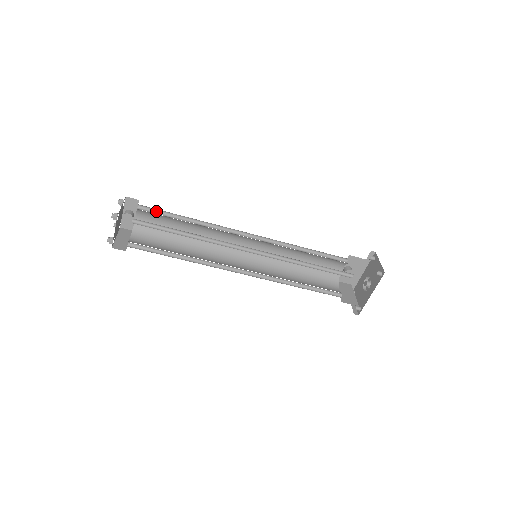
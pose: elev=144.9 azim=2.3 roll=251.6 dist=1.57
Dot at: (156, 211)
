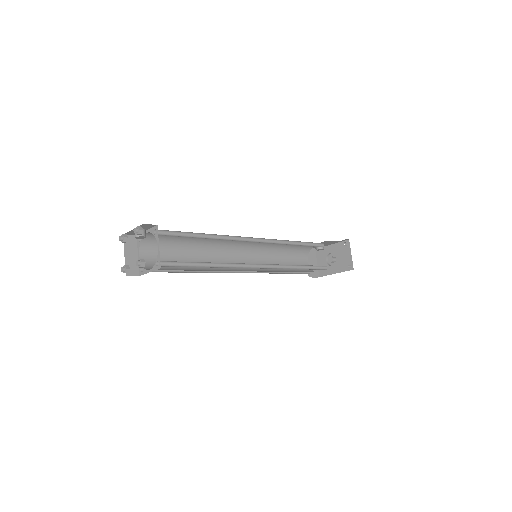
Dot at: (173, 231)
